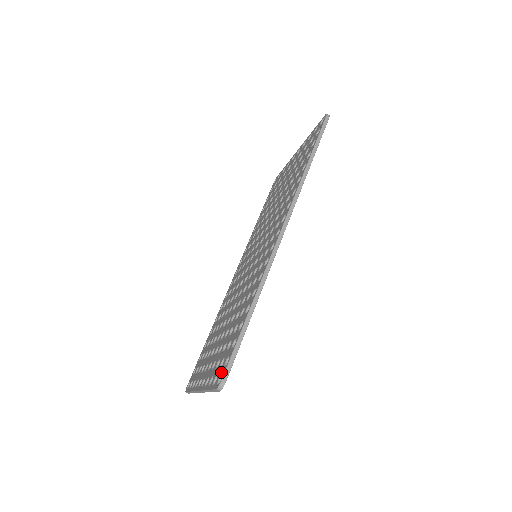
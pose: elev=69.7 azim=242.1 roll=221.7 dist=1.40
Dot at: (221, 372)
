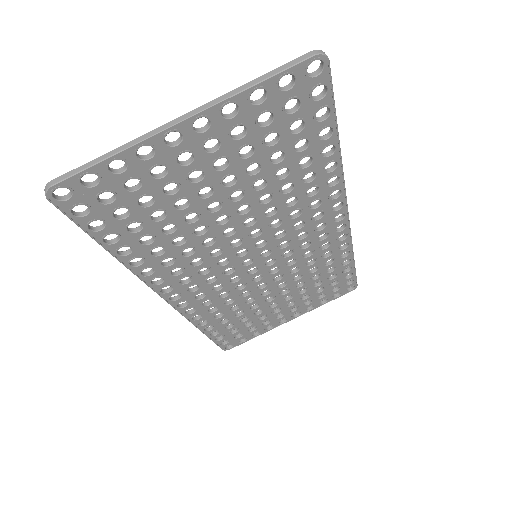
Dot at: (308, 77)
